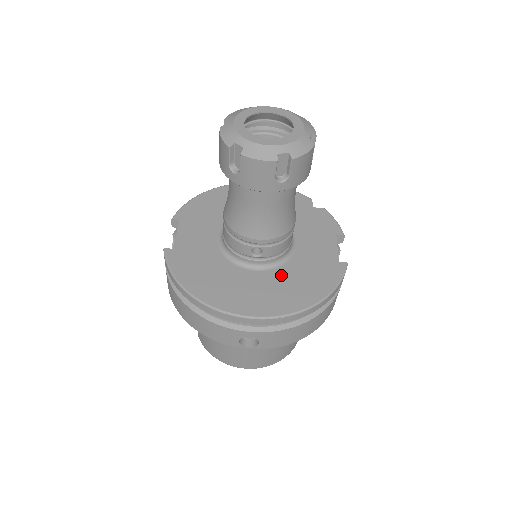
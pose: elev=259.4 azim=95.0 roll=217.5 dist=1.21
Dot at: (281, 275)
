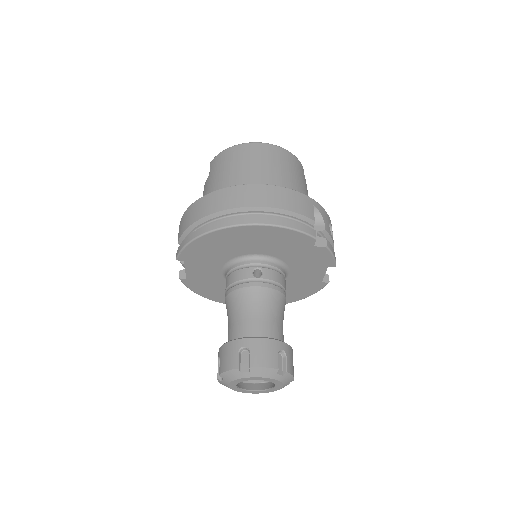
Dot at: occluded
